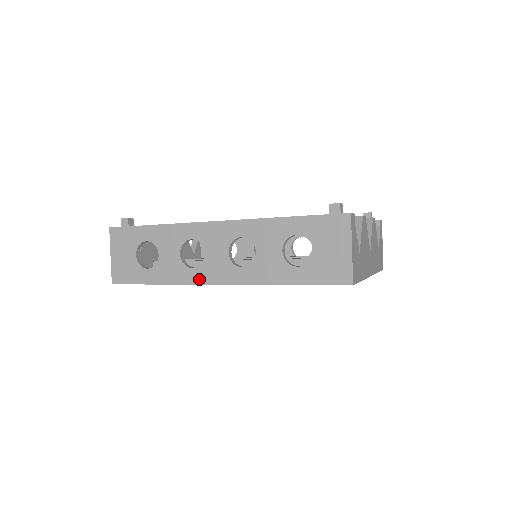
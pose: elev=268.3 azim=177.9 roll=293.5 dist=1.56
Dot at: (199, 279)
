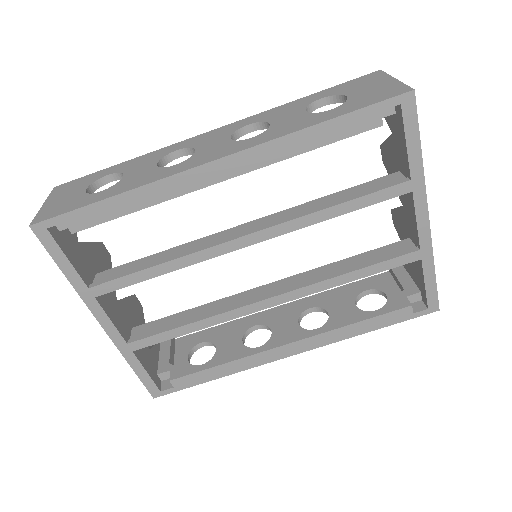
Dot at: (184, 168)
